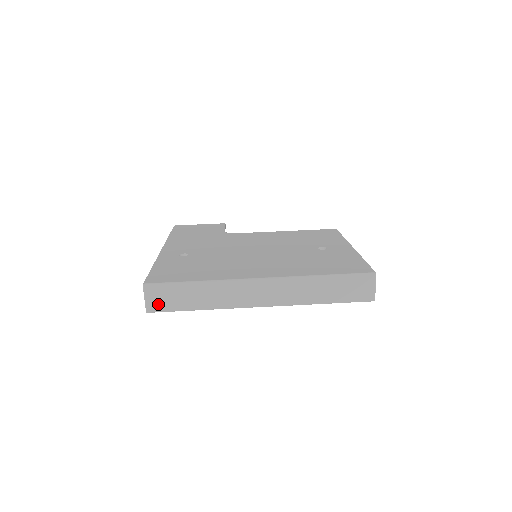
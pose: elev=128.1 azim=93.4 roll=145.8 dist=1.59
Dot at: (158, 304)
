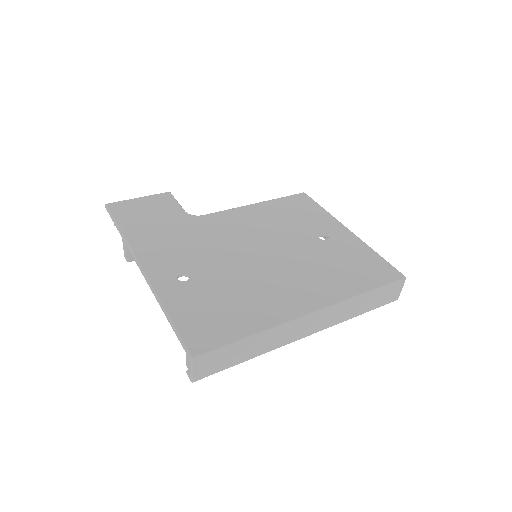
Dot at: (206, 371)
